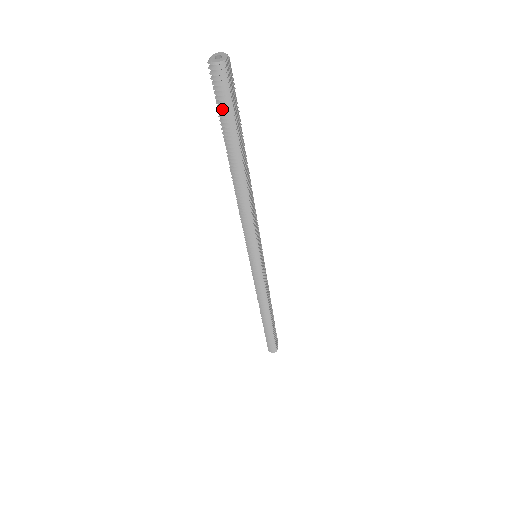
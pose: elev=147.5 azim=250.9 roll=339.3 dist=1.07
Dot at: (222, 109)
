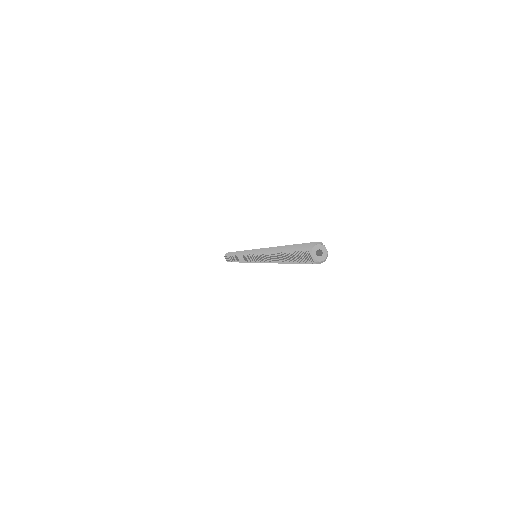
Dot at: occluded
